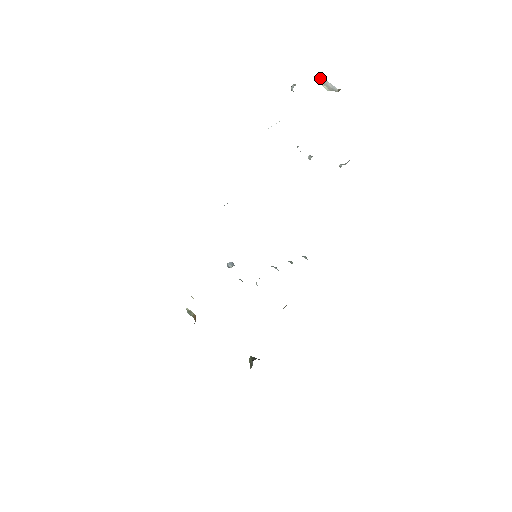
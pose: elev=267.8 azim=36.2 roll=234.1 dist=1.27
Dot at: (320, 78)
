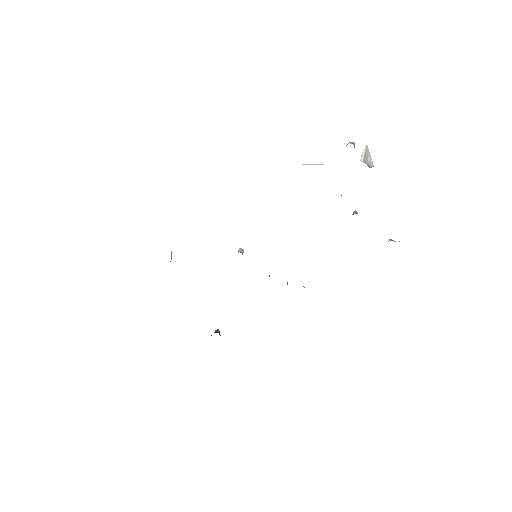
Dot at: (367, 148)
